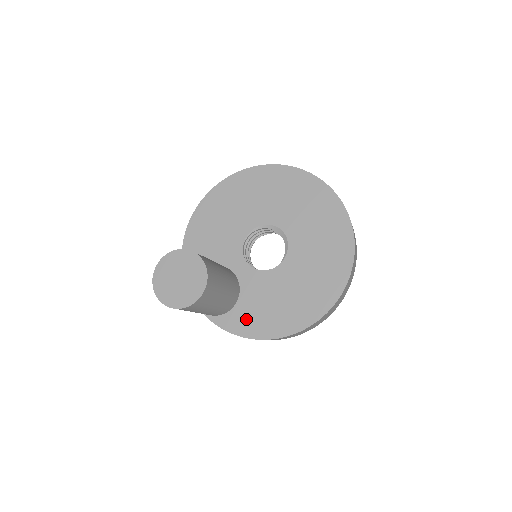
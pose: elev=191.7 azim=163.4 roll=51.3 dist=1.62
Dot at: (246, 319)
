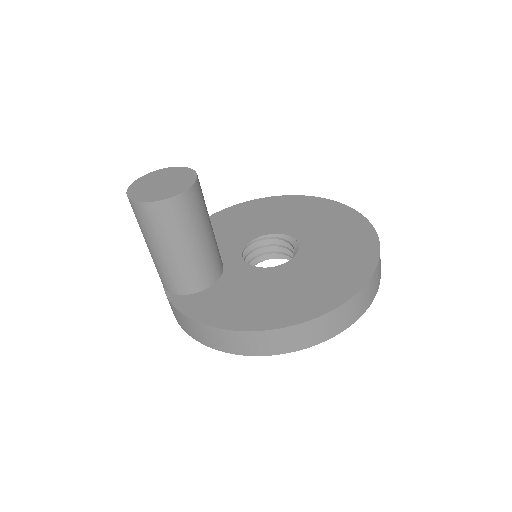
Dot at: (210, 304)
